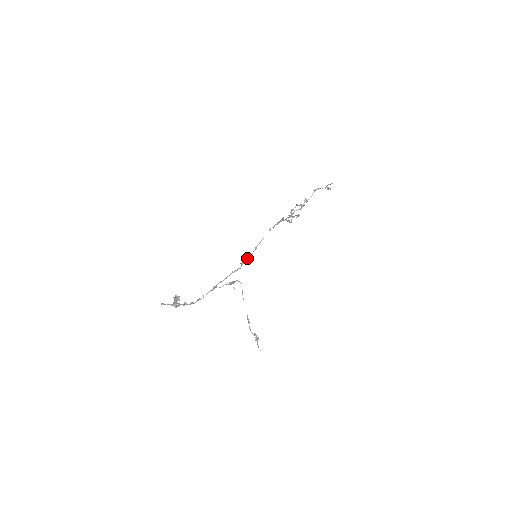
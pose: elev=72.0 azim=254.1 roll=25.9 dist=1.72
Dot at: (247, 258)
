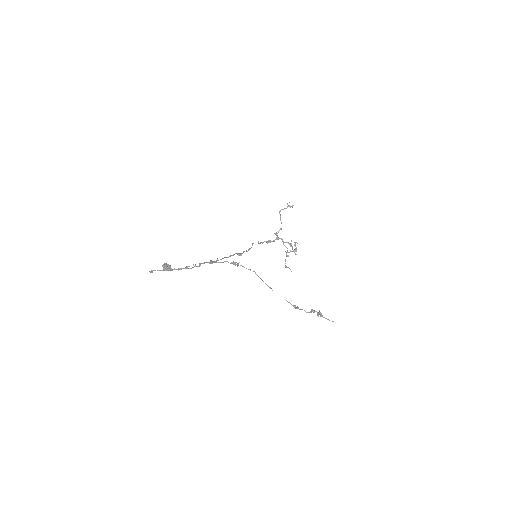
Dot at: (243, 252)
